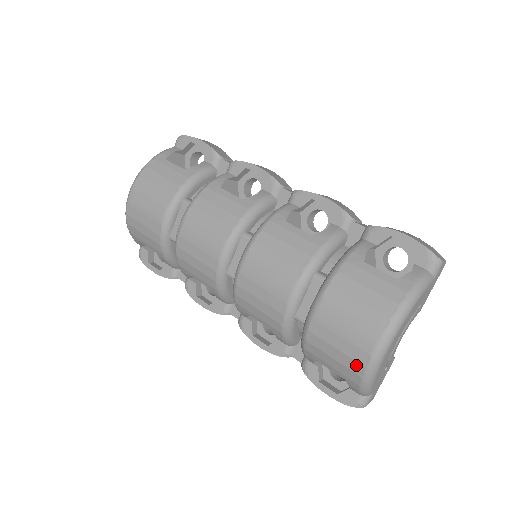
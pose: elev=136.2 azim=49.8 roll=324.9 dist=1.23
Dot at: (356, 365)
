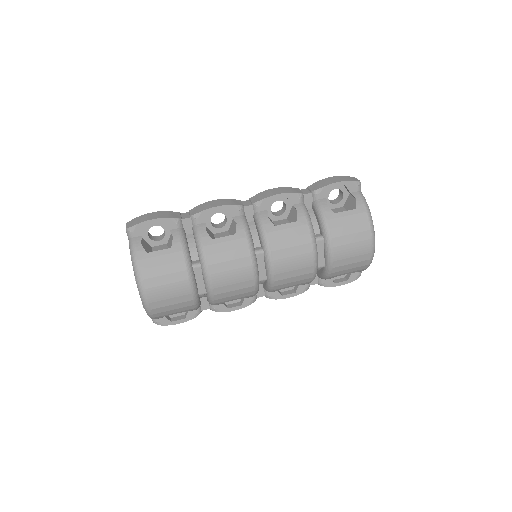
Dot at: (365, 262)
